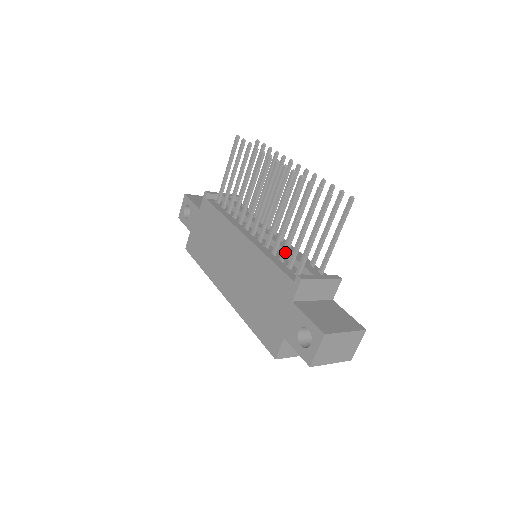
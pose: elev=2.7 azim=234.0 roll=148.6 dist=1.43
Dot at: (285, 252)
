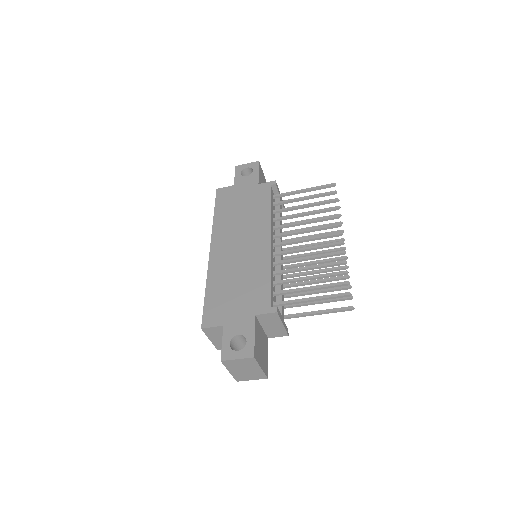
Dot at: (282, 283)
